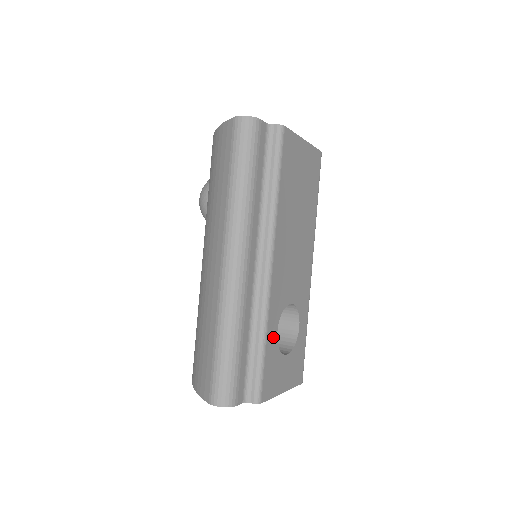
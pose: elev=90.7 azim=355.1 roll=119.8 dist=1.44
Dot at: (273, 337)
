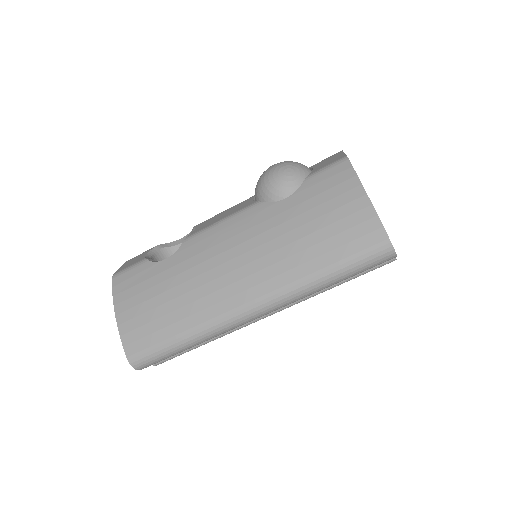
Dot at: occluded
